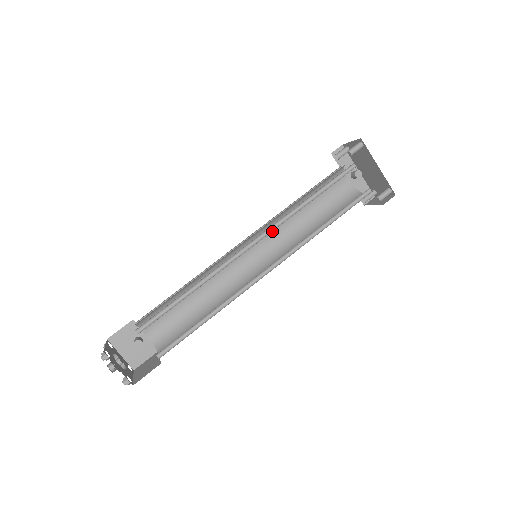
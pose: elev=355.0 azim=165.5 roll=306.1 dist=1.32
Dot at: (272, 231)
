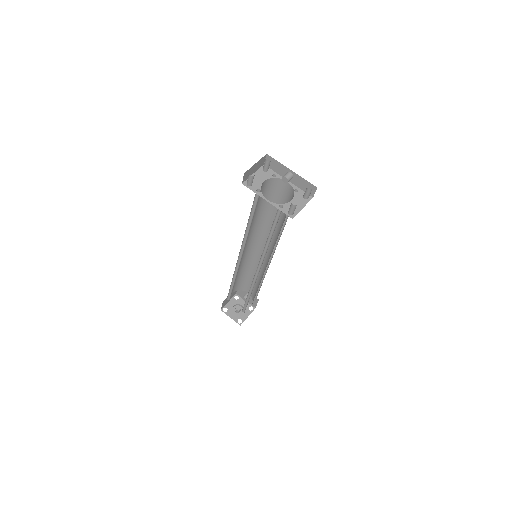
Dot at: (264, 232)
